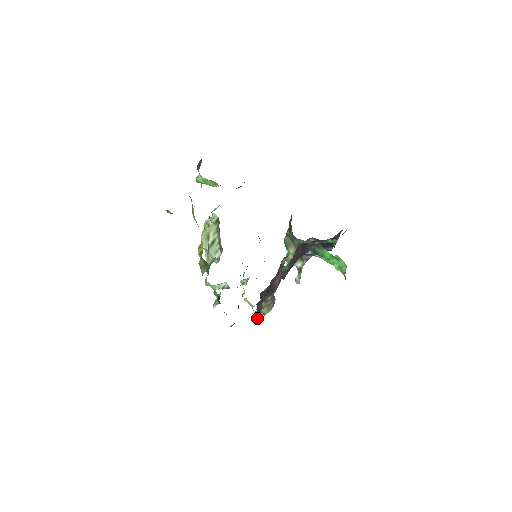
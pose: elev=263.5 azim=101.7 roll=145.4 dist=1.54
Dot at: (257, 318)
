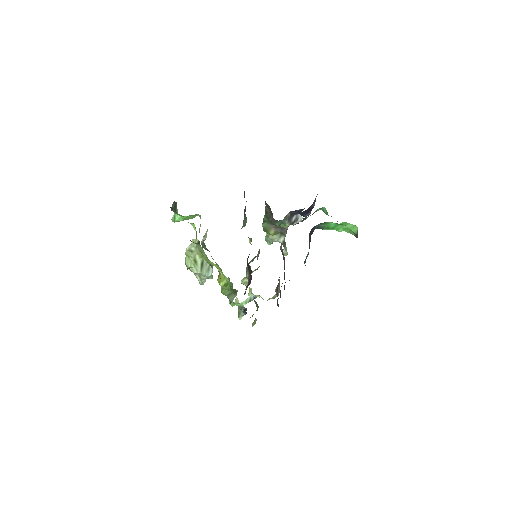
Dot at: (278, 305)
